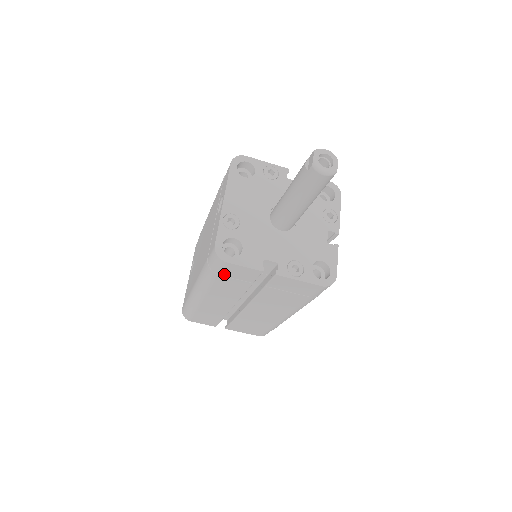
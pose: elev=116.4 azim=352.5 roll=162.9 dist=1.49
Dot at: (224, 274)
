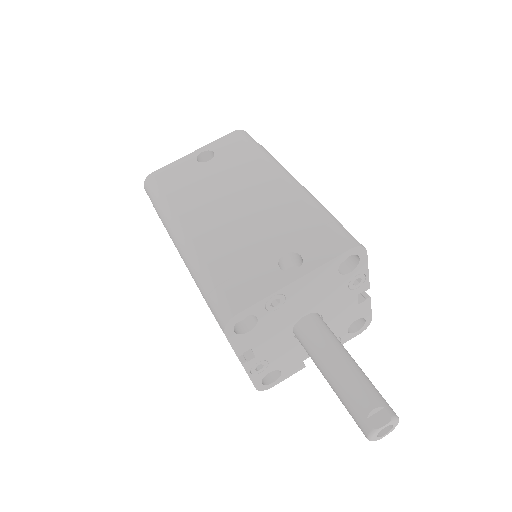
Dot at: occluded
